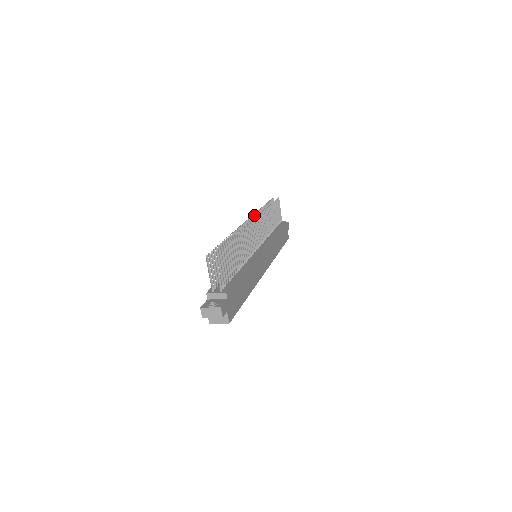
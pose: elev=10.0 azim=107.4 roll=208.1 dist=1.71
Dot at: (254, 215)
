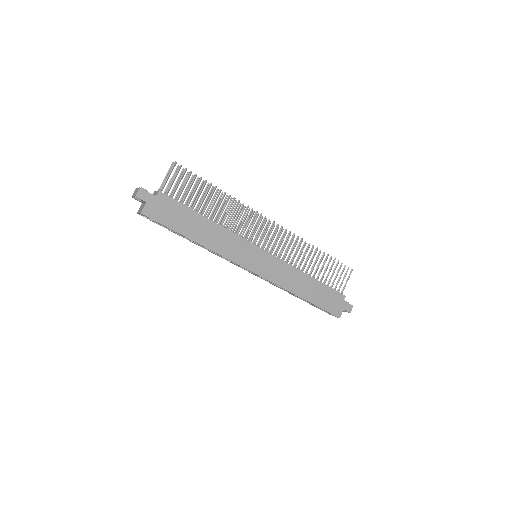
Dot at: (290, 234)
